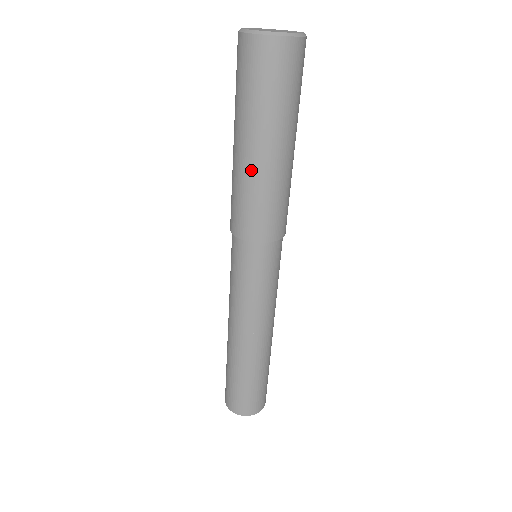
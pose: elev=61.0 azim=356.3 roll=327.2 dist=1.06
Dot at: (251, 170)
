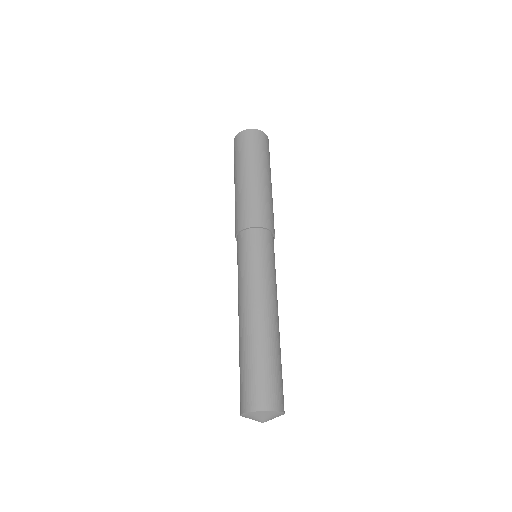
Dot at: (235, 195)
